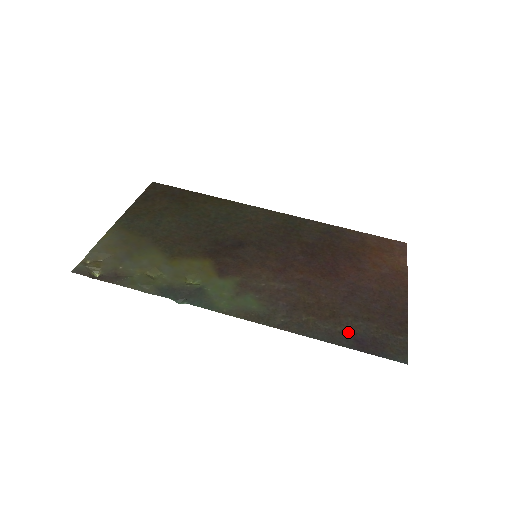
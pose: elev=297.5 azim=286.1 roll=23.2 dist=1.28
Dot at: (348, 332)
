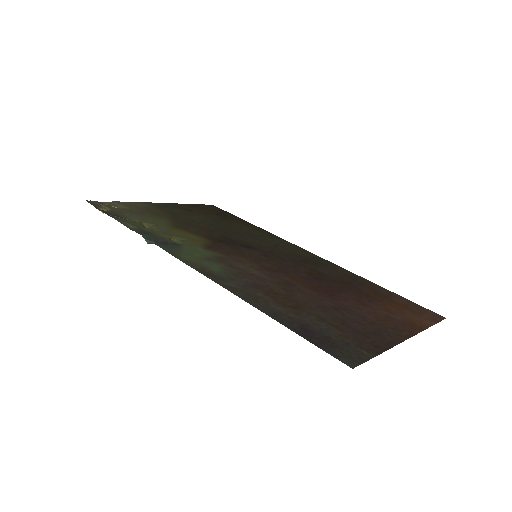
Dot at: (300, 321)
